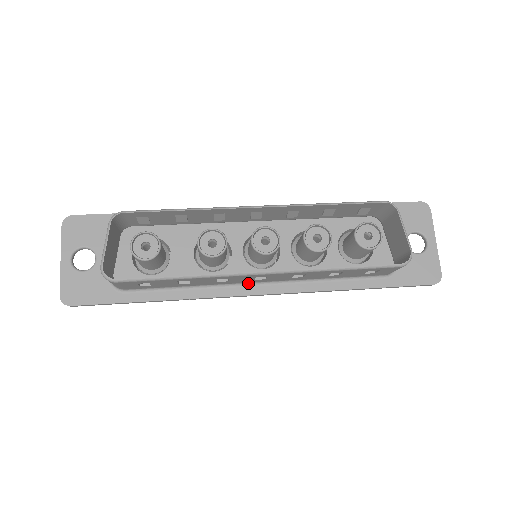
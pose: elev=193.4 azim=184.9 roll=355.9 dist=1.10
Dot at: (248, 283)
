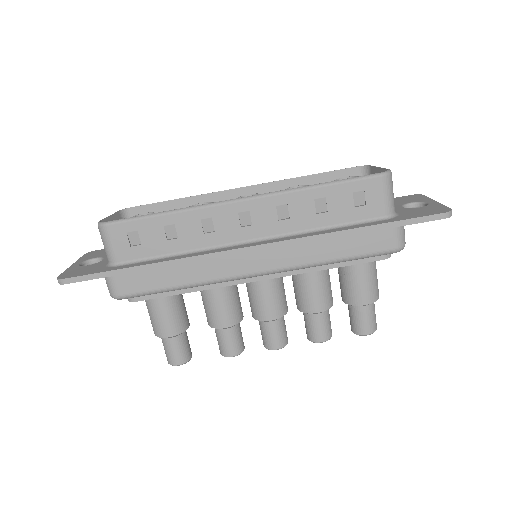
Dot at: (238, 243)
